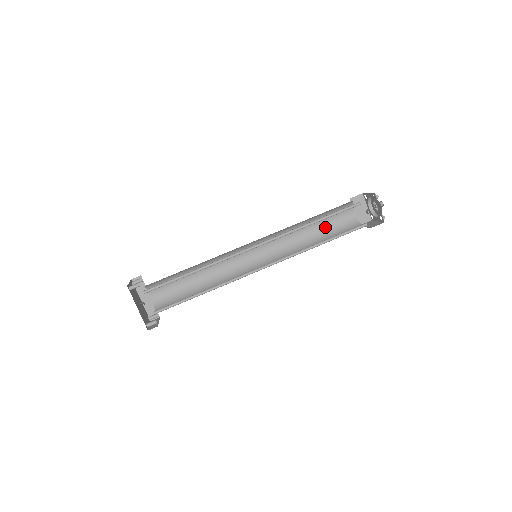
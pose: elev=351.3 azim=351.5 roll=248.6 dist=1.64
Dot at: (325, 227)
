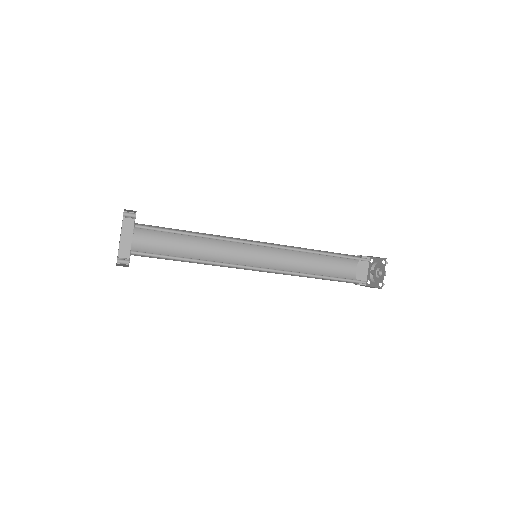
Dot at: (325, 268)
